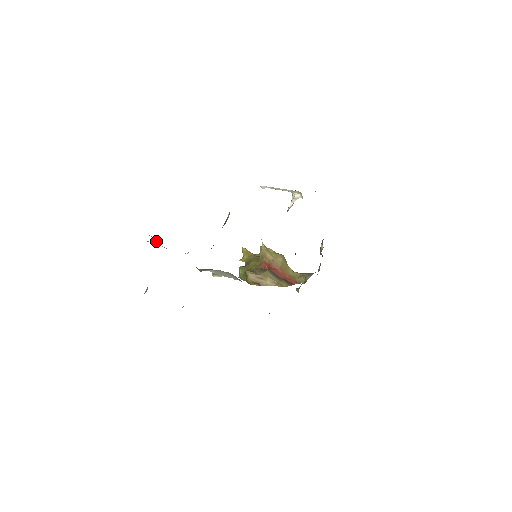
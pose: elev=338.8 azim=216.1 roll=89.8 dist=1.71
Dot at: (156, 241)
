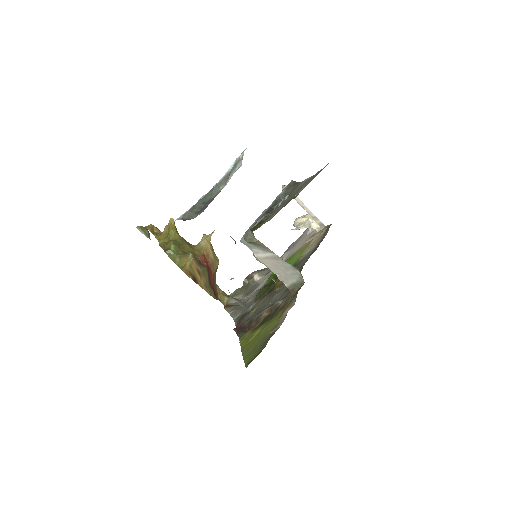
Dot at: occluded
